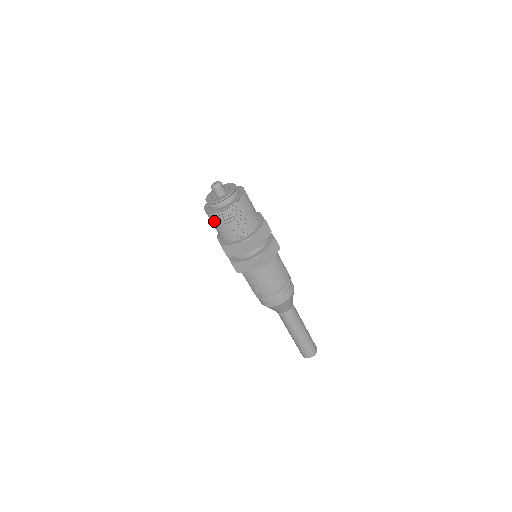
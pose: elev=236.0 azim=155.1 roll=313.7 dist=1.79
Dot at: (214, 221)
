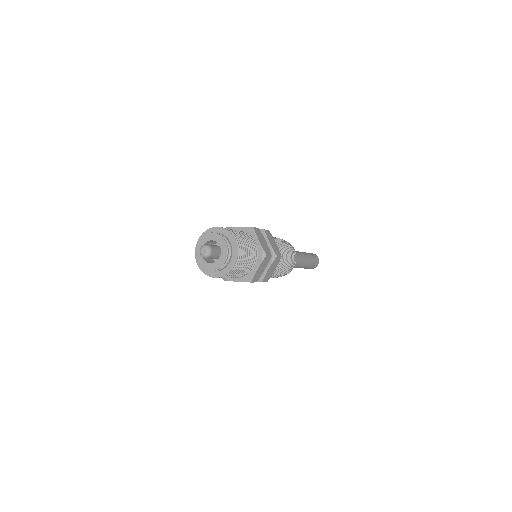
Dot at: occluded
